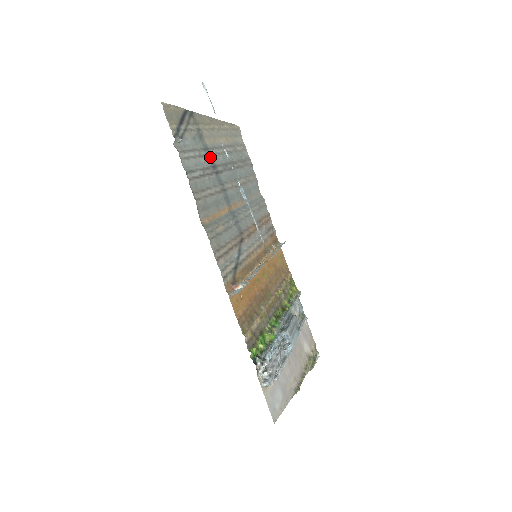
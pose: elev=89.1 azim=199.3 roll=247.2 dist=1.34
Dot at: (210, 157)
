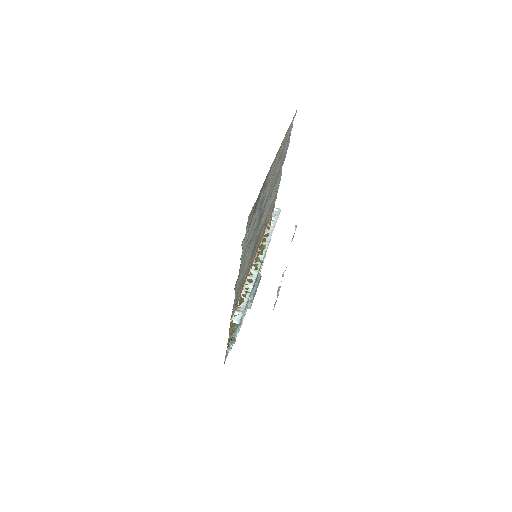
Dot at: (261, 206)
